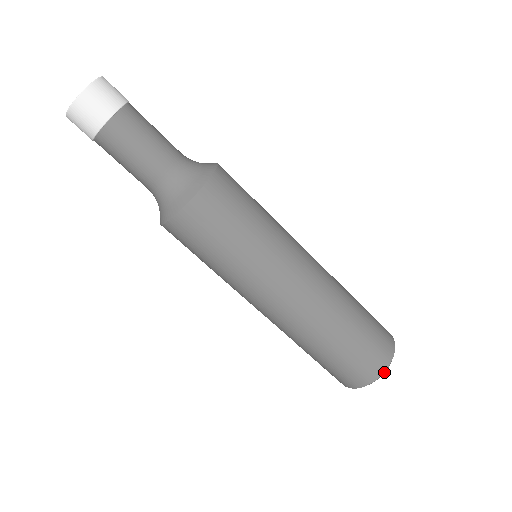
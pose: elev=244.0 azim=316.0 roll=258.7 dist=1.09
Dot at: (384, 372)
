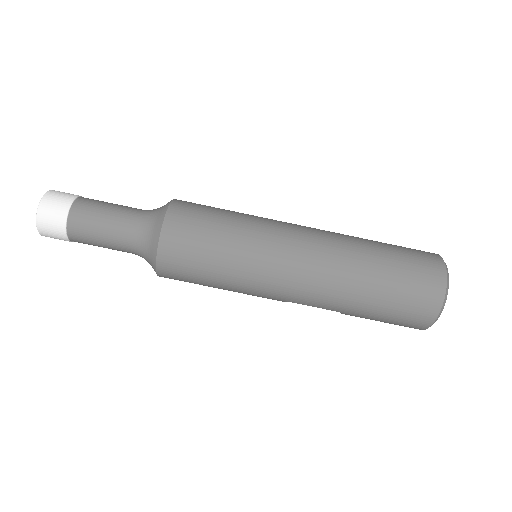
Dot at: (447, 287)
